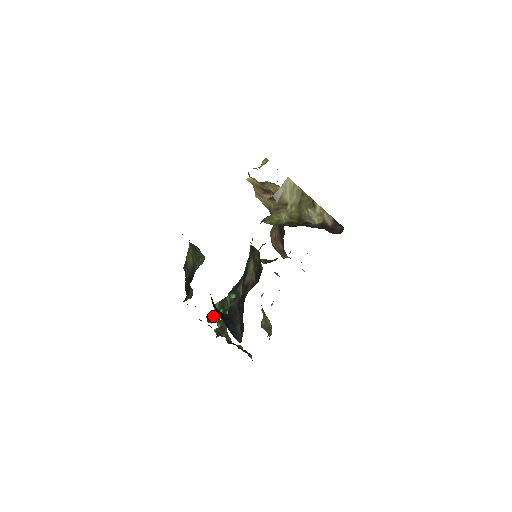
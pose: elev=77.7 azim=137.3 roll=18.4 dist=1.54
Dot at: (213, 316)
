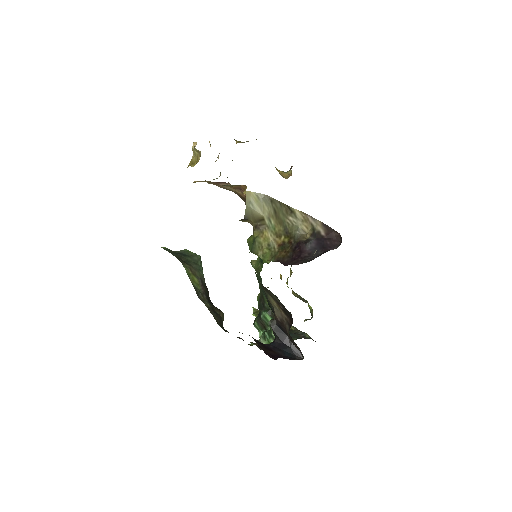
Dot at: (262, 341)
